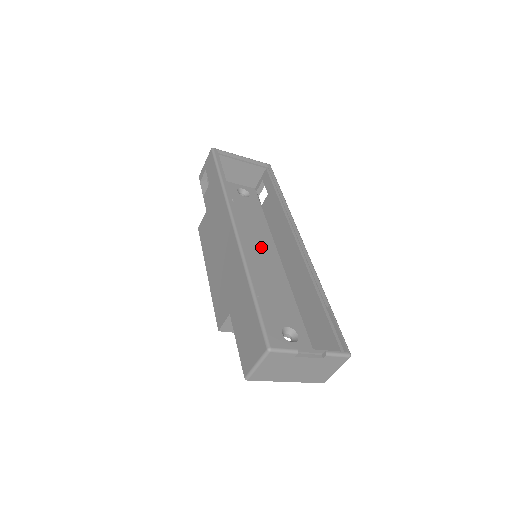
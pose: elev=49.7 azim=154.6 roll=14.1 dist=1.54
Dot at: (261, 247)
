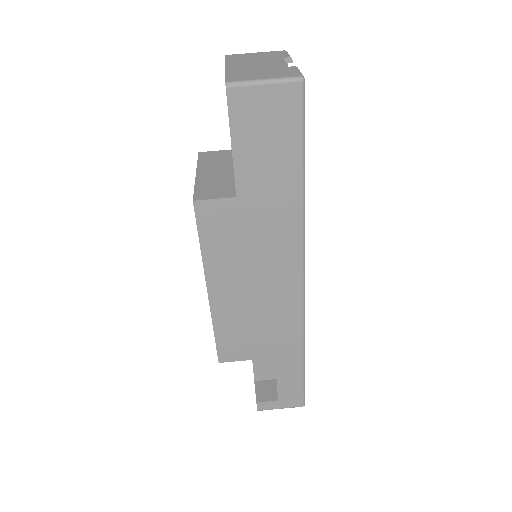
Dot at: occluded
